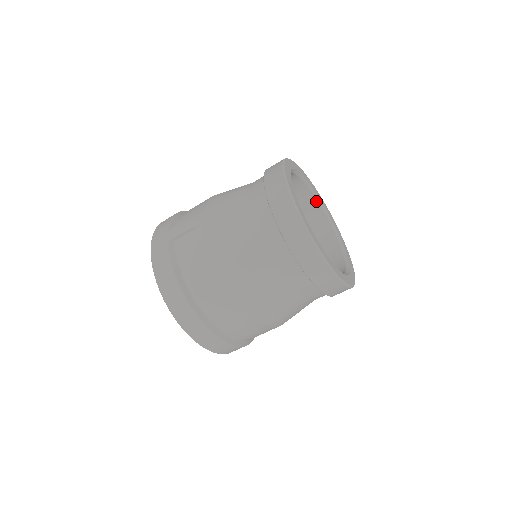
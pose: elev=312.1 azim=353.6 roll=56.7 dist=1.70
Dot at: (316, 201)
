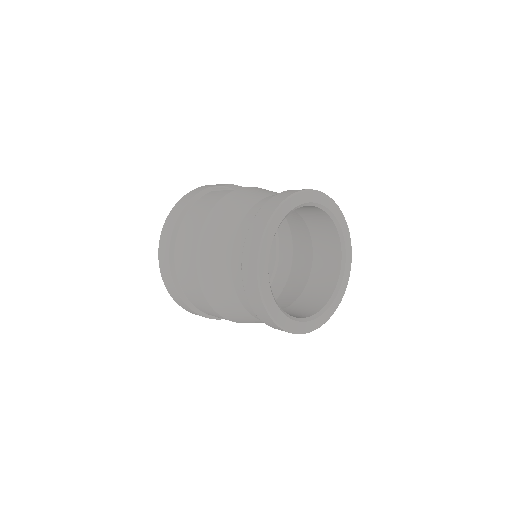
Dot at: (340, 264)
